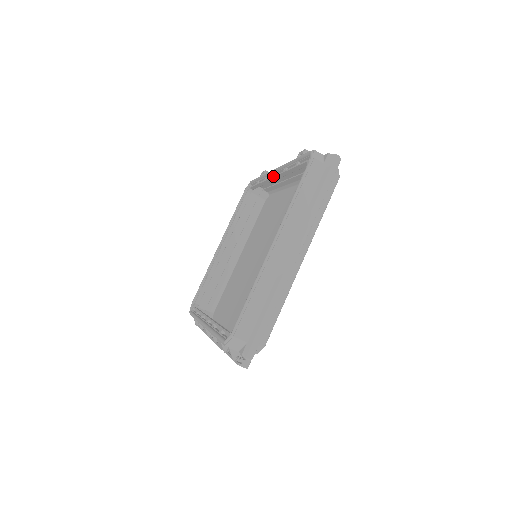
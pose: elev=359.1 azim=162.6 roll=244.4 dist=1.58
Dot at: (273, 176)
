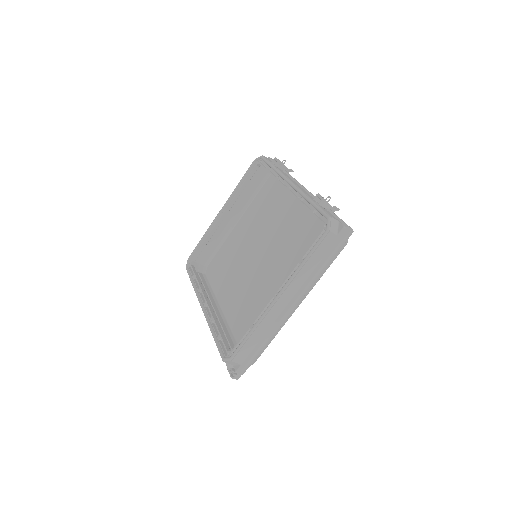
Dot at: (286, 188)
